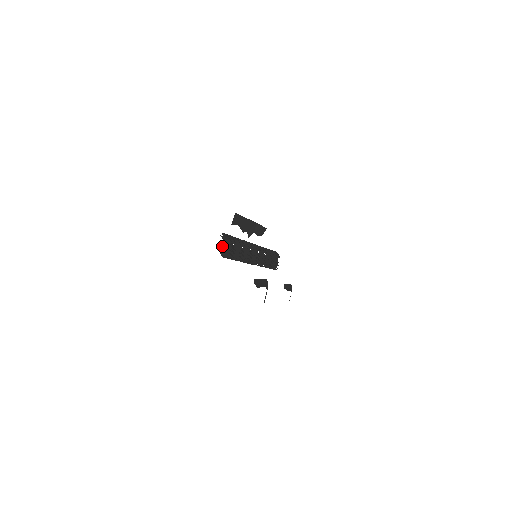
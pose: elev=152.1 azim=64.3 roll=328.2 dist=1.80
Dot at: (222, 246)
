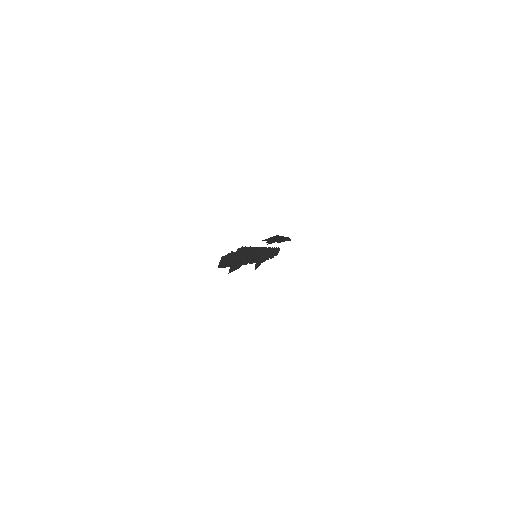
Dot at: (229, 255)
